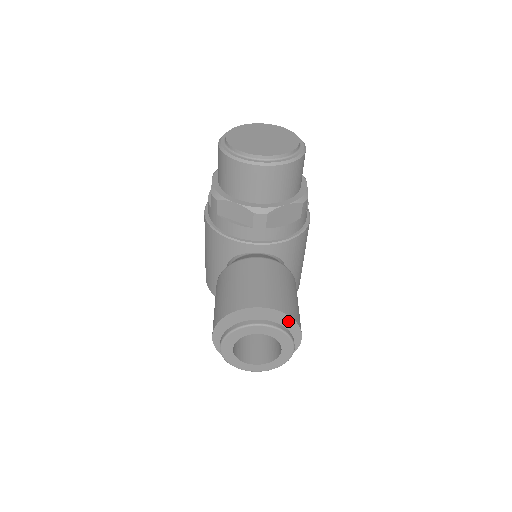
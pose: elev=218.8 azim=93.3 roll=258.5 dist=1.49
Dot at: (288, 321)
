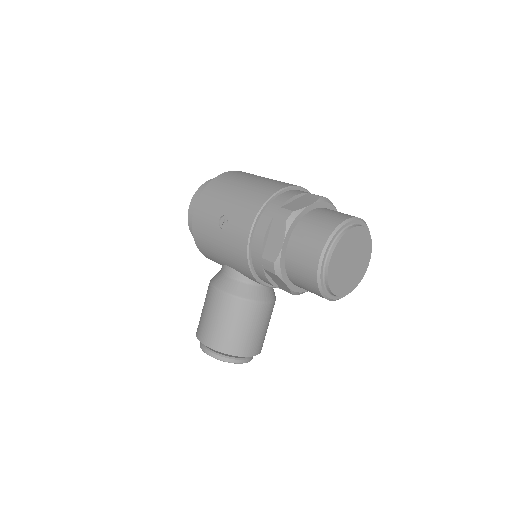
Dot at: occluded
